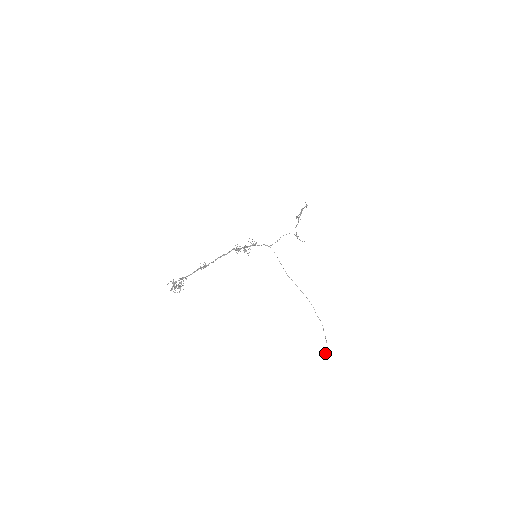
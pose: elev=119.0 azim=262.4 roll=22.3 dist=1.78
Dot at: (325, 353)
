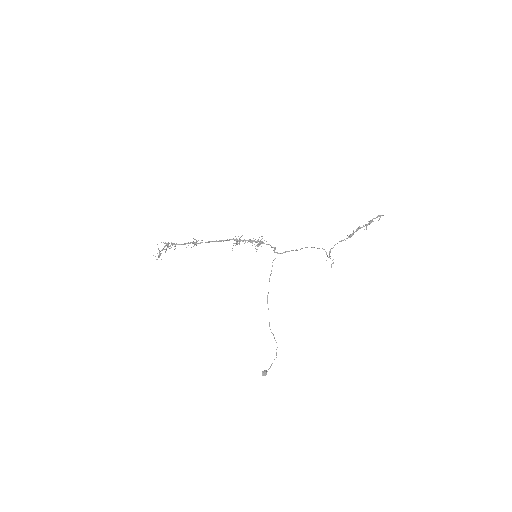
Dot at: (262, 373)
